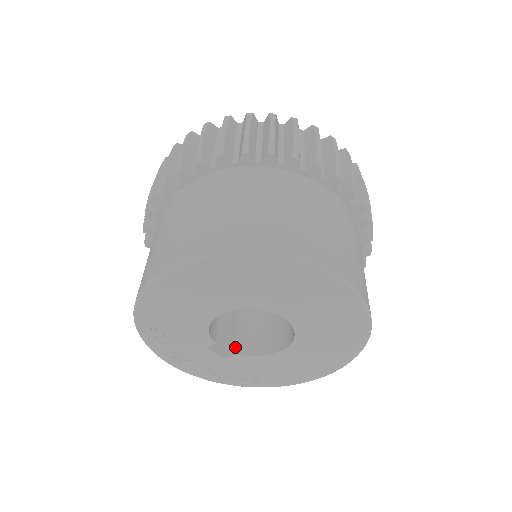
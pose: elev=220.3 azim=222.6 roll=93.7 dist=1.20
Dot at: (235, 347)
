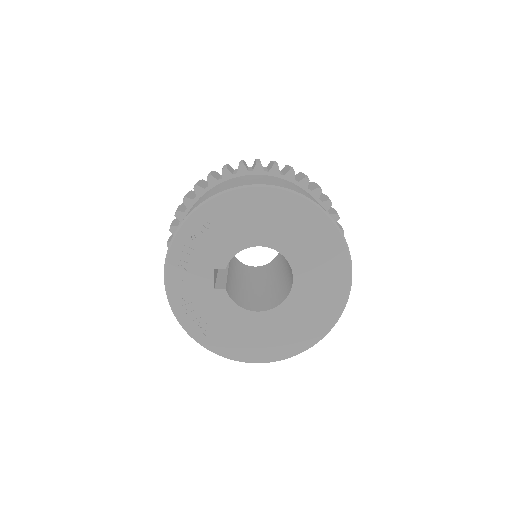
Dot at: (226, 286)
